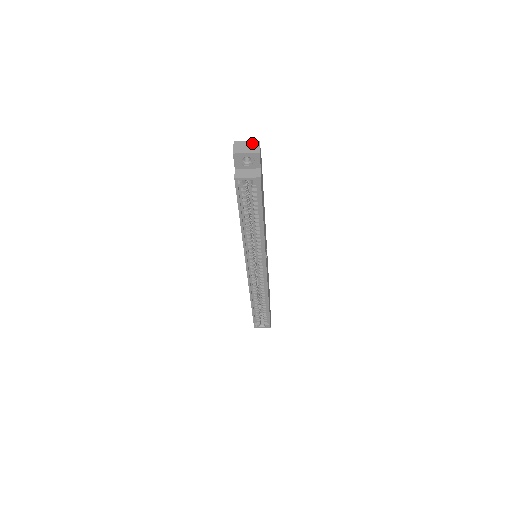
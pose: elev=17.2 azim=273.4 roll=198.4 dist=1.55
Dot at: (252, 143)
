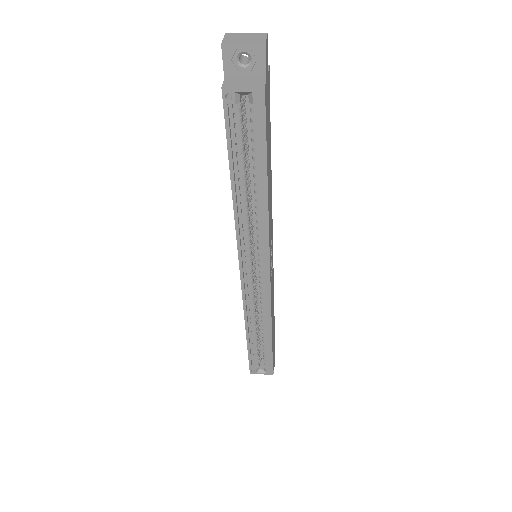
Dot at: (254, 35)
